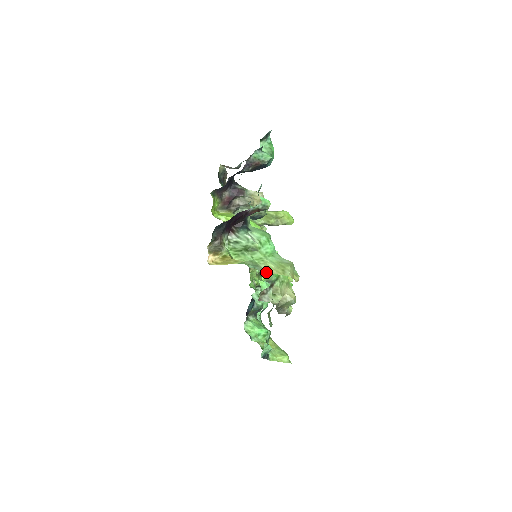
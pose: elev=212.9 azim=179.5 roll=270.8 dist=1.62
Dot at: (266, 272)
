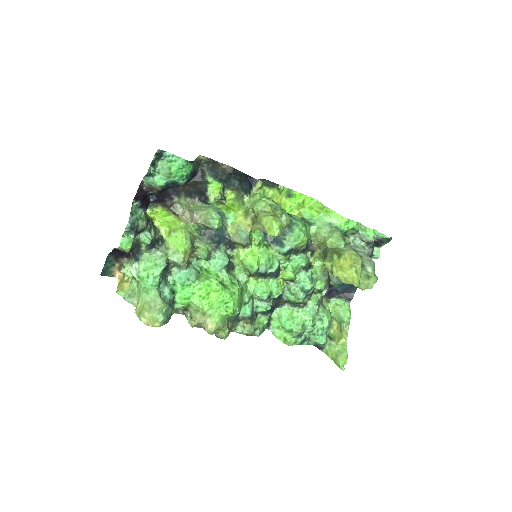
Dot at: (136, 306)
